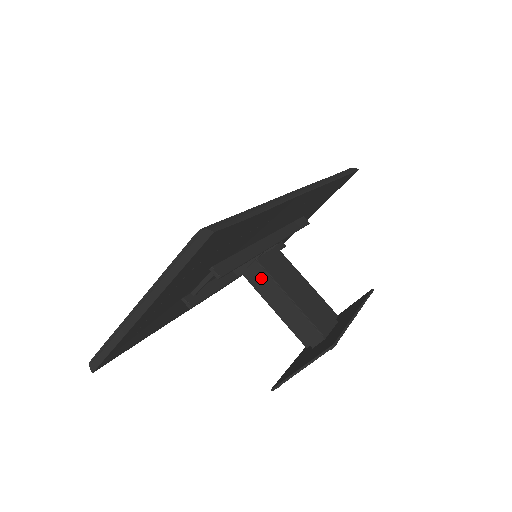
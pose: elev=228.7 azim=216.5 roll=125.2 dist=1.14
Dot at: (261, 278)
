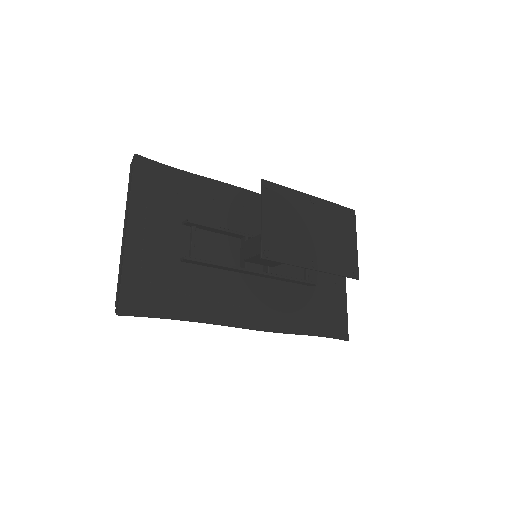
Dot at: (250, 246)
